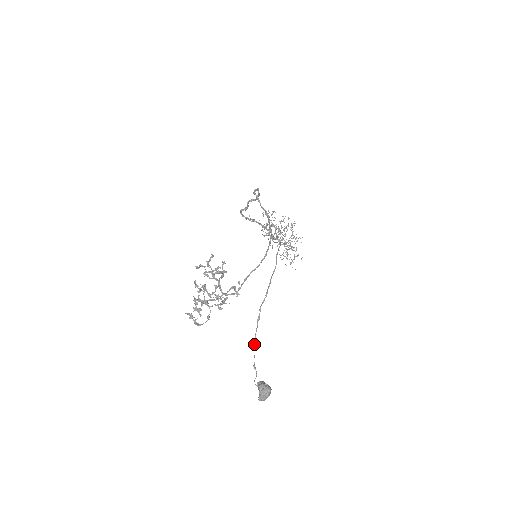
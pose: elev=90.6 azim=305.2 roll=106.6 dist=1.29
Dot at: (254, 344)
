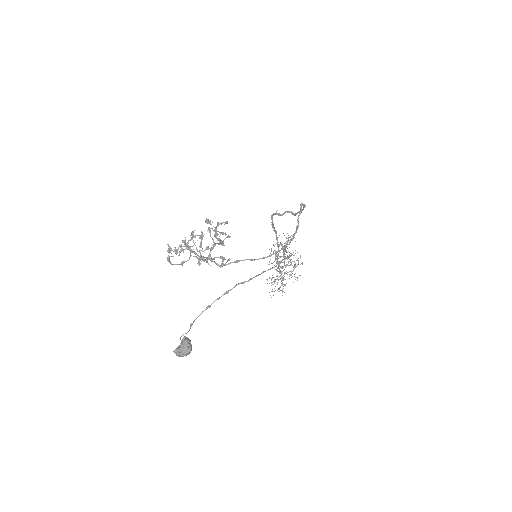
Dot at: (206, 308)
